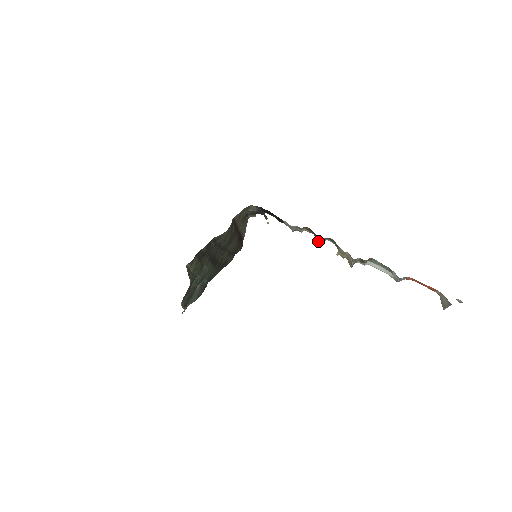
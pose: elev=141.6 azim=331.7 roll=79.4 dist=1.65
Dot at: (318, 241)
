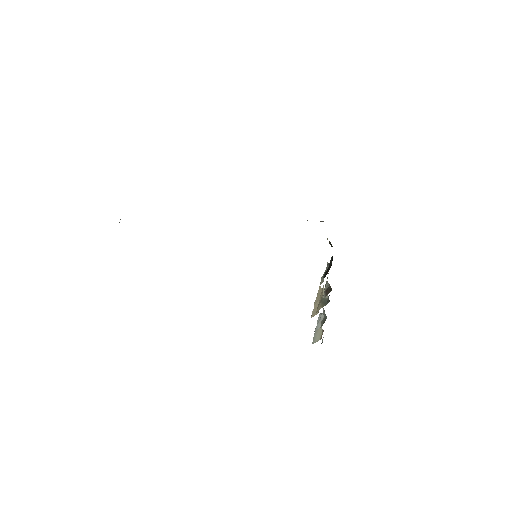
Dot at: (326, 284)
